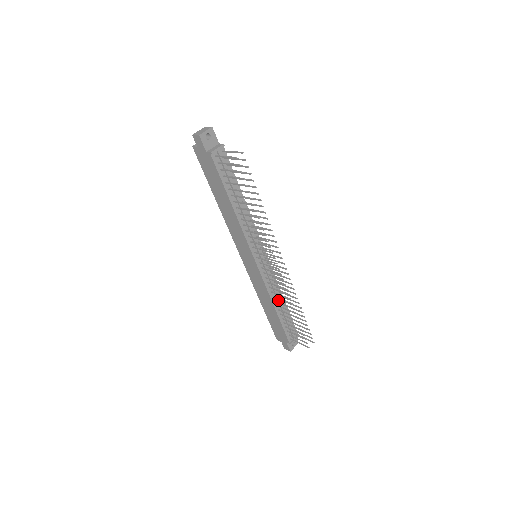
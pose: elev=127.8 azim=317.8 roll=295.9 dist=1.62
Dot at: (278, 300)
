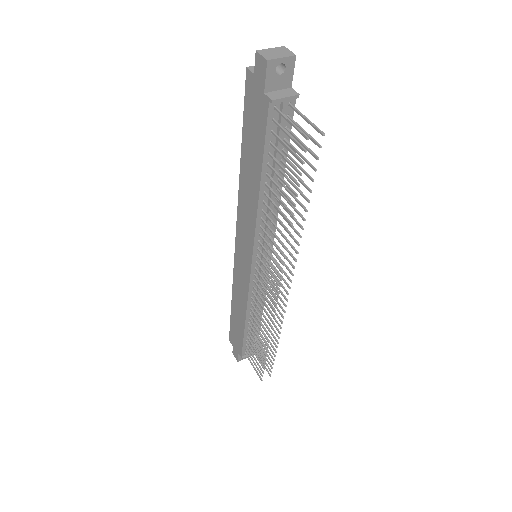
Dot at: occluded
